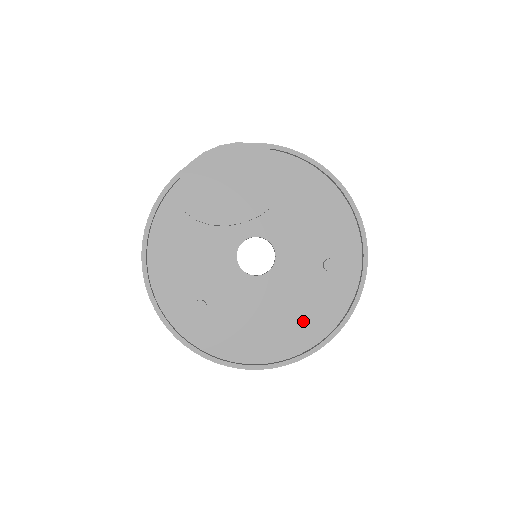
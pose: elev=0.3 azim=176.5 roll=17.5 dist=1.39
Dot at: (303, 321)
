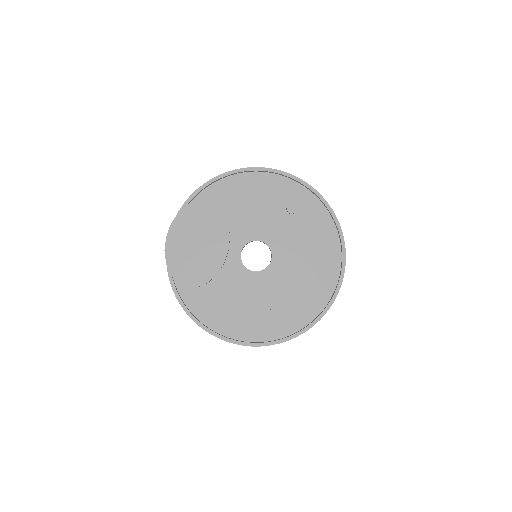
Dot at: (320, 250)
